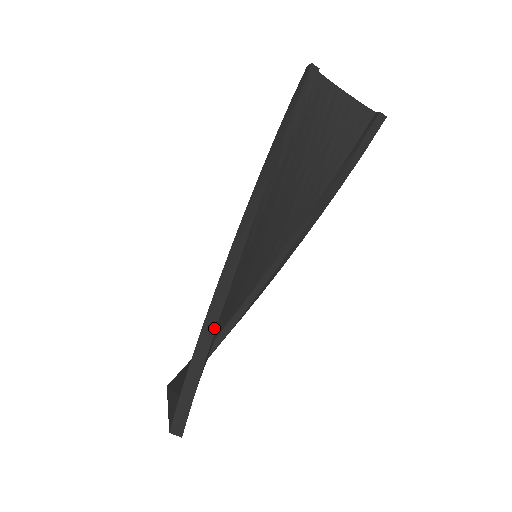
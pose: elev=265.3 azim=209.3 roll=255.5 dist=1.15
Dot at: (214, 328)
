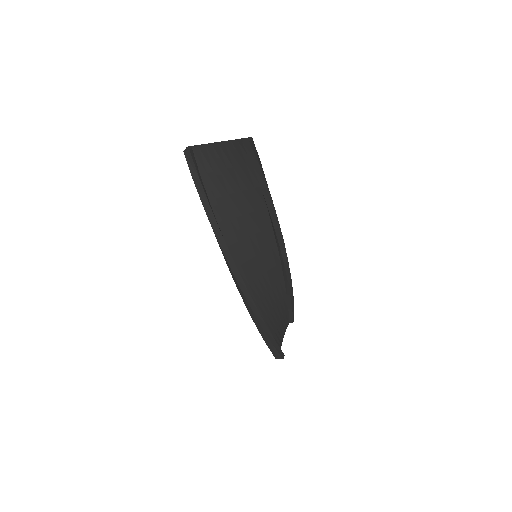
Dot at: (252, 312)
